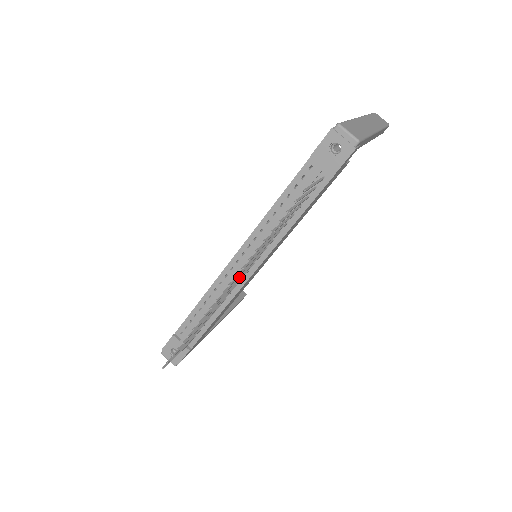
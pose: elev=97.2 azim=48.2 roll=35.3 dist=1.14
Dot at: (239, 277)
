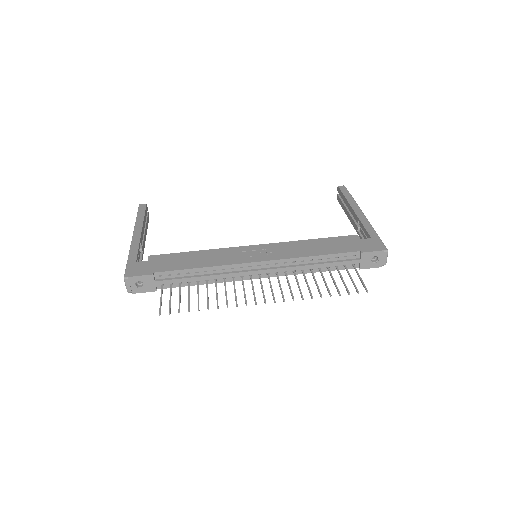
Dot at: (272, 291)
